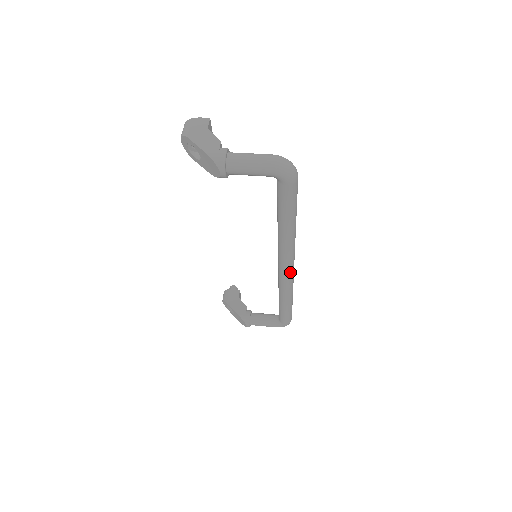
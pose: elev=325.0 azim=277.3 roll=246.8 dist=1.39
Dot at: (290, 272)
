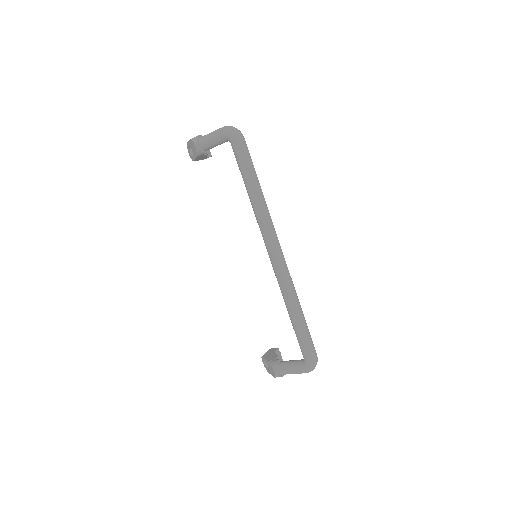
Dot at: (277, 256)
